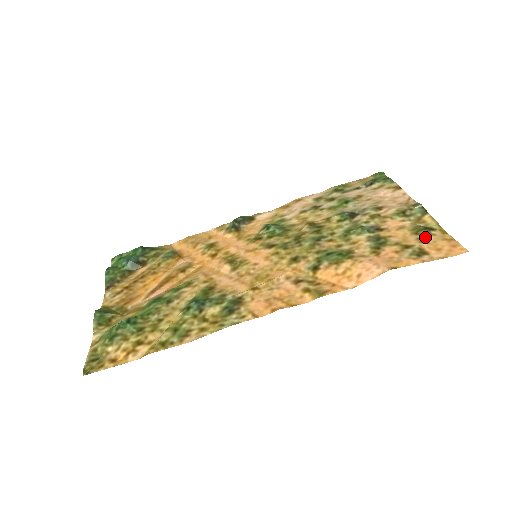
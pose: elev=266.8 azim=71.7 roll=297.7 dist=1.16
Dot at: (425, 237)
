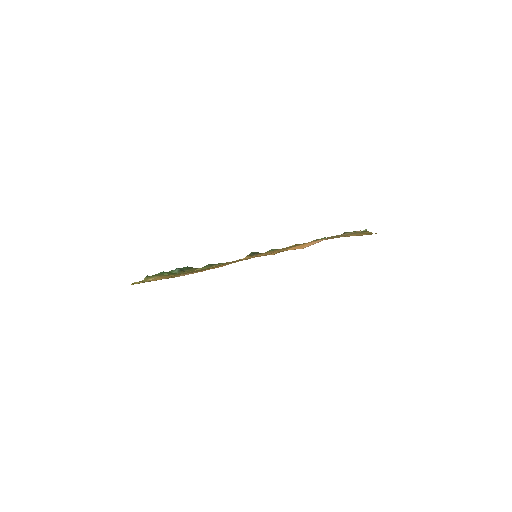
Dot at: (359, 234)
